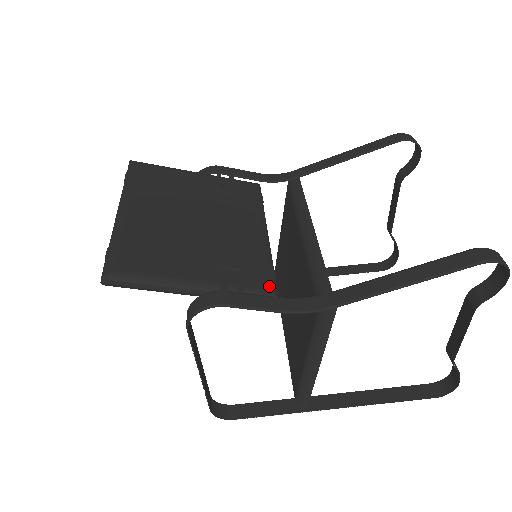
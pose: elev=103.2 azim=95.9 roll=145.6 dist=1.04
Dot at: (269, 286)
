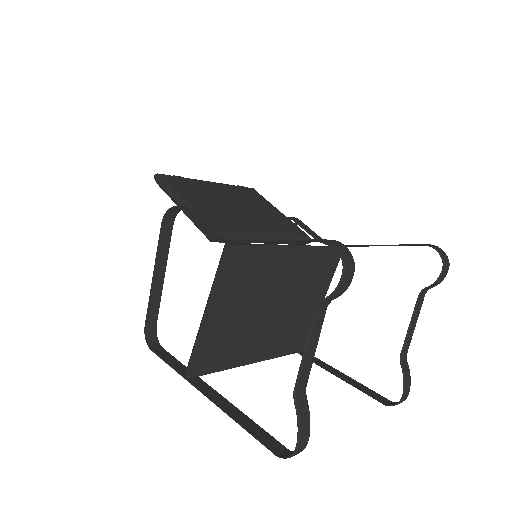
Dot at: (219, 229)
